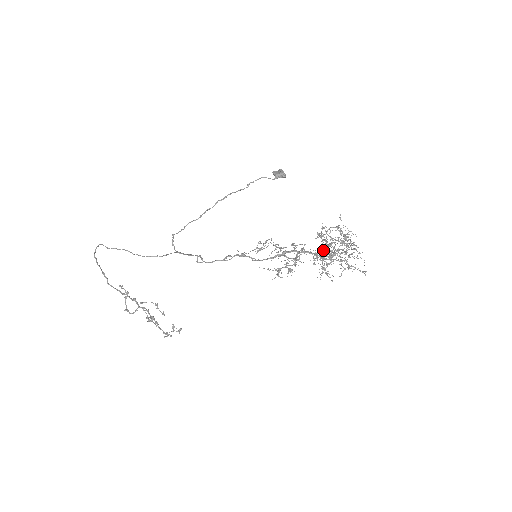
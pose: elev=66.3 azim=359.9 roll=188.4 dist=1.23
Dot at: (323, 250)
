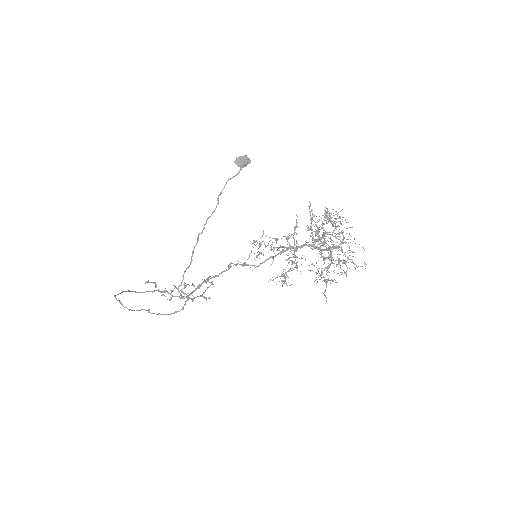
Dot at: occluded
